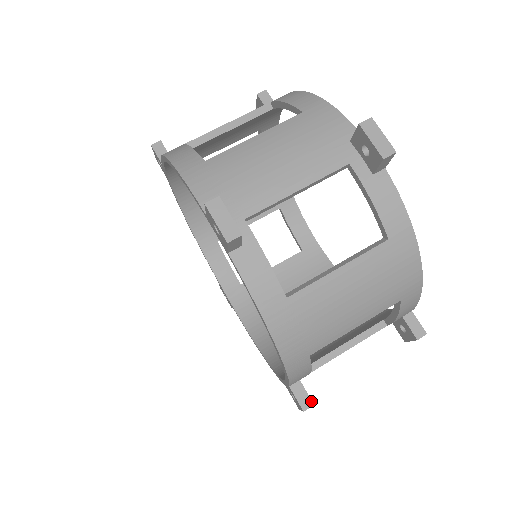
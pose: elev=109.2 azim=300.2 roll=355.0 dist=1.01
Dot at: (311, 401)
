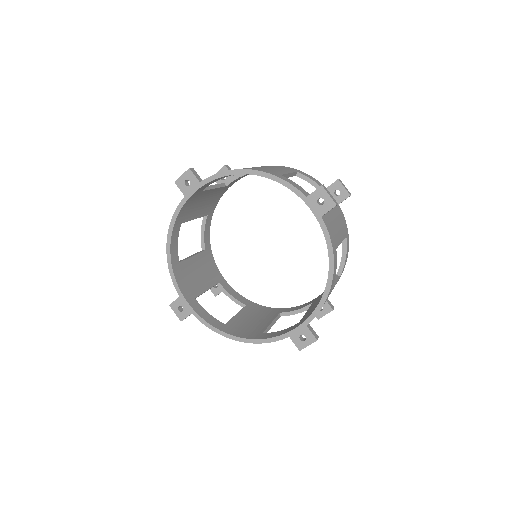
Dot at: occluded
